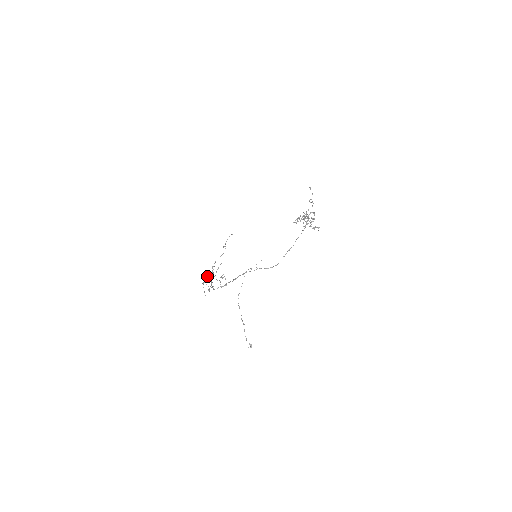
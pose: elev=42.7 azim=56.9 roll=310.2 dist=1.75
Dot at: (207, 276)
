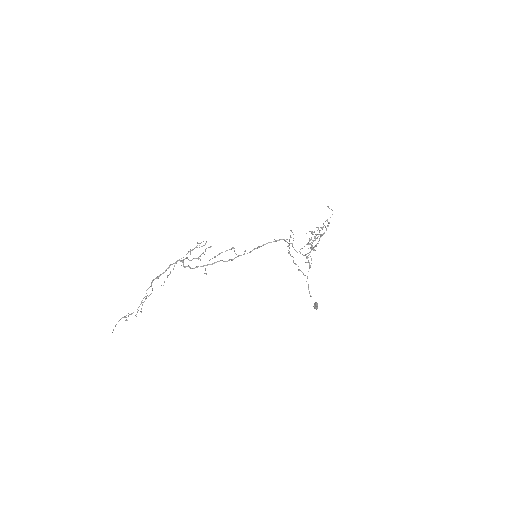
Dot at: occluded
